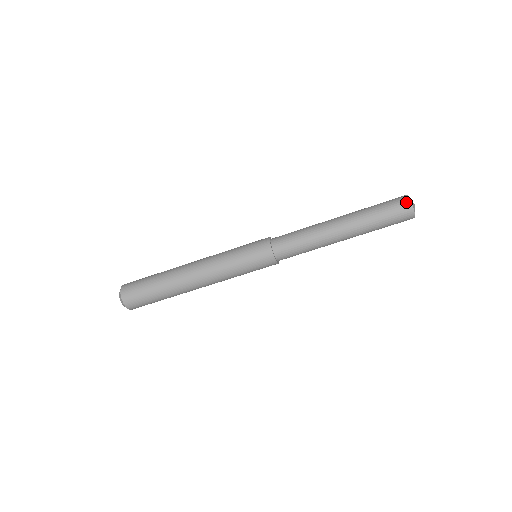
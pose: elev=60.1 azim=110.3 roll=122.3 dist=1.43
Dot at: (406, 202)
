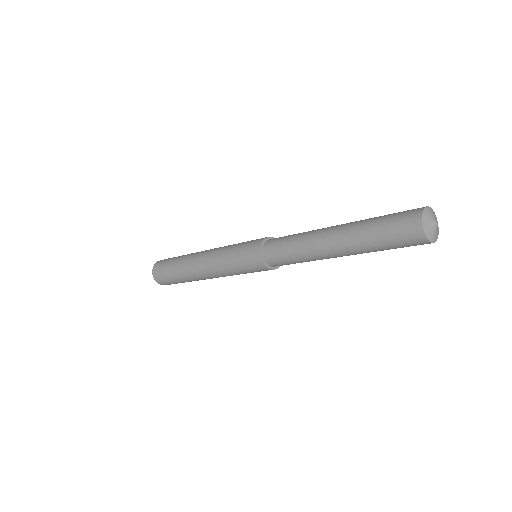
Dot at: (415, 215)
